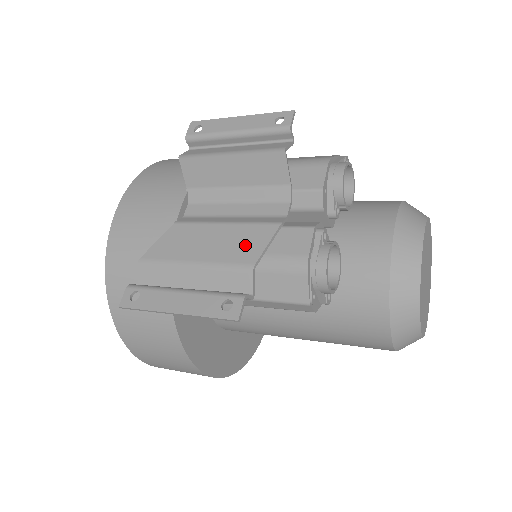
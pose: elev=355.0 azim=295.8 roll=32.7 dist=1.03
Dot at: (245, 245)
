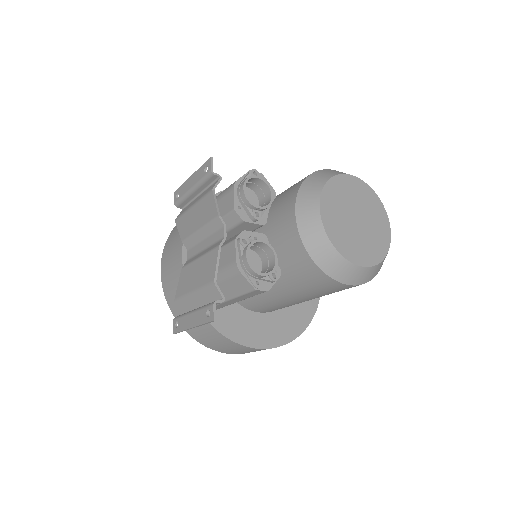
Dot at: (208, 269)
